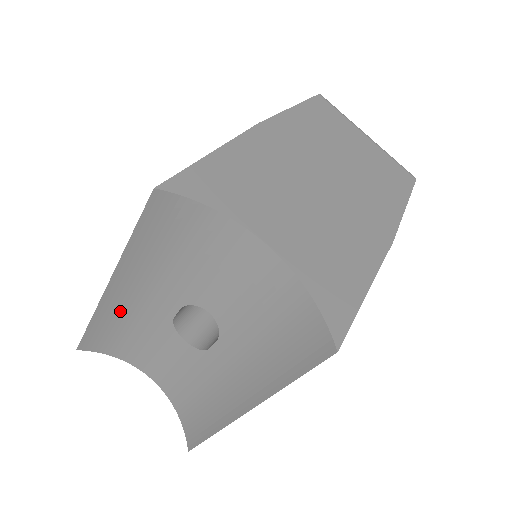
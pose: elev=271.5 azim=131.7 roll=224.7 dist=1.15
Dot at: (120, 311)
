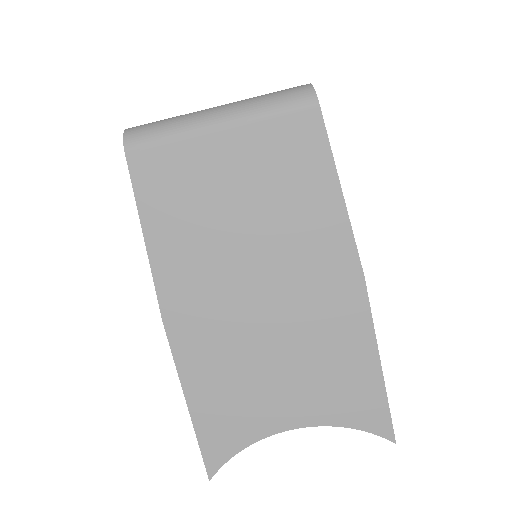
Dot at: occluded
